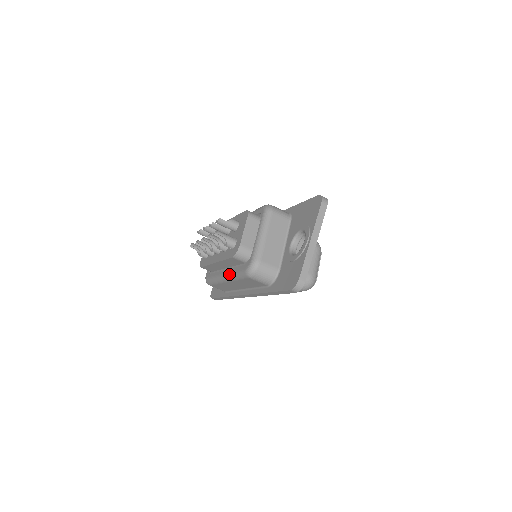
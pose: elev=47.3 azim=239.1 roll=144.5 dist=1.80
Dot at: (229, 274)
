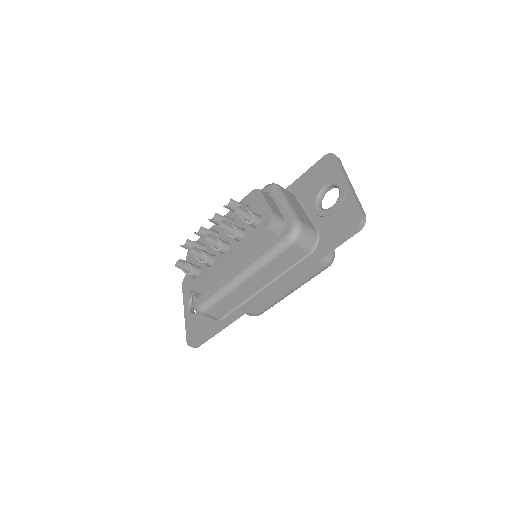
Dot at: (253, 263)
